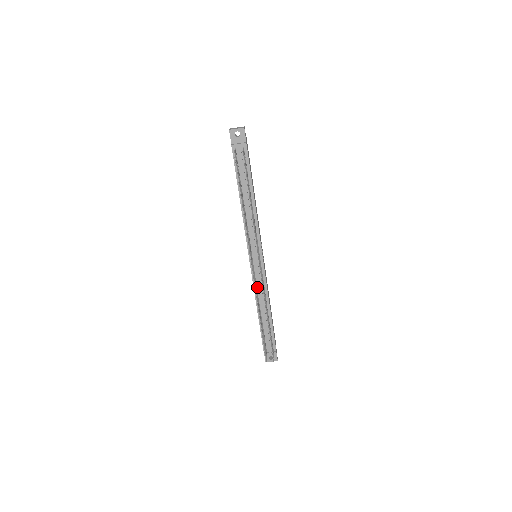
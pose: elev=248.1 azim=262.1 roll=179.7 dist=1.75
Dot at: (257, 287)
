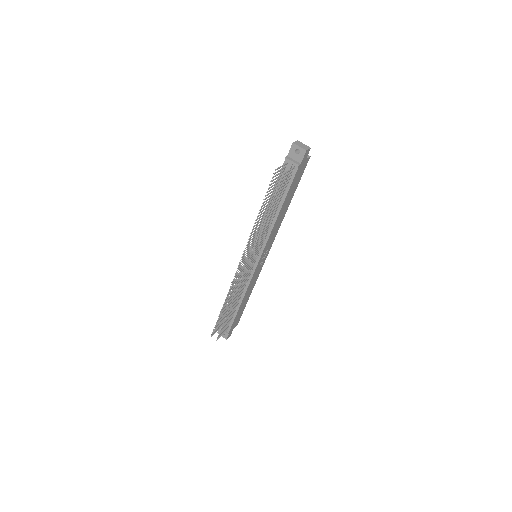
Dot at: occluded
